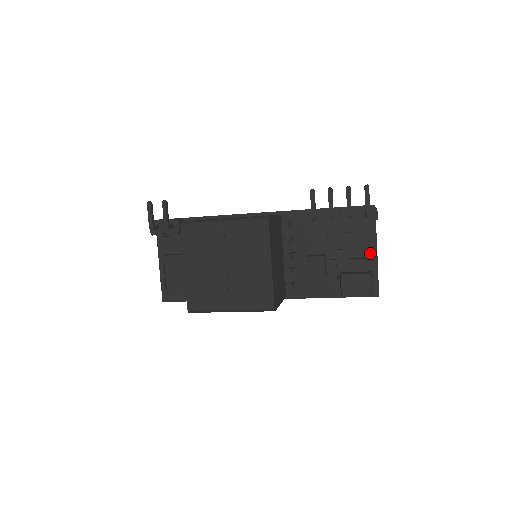
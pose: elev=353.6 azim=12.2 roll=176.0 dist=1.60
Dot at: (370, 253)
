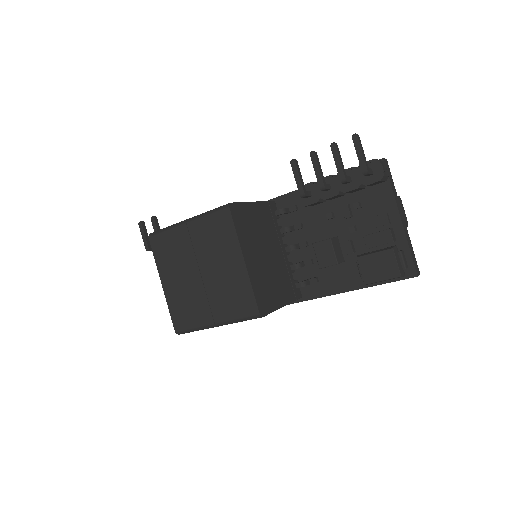
Dot at: (392, 222)
